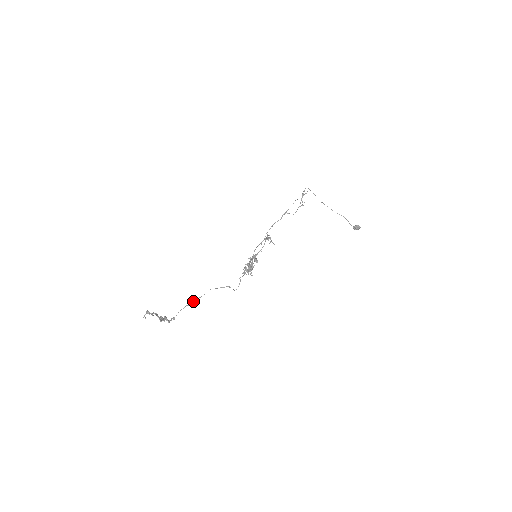
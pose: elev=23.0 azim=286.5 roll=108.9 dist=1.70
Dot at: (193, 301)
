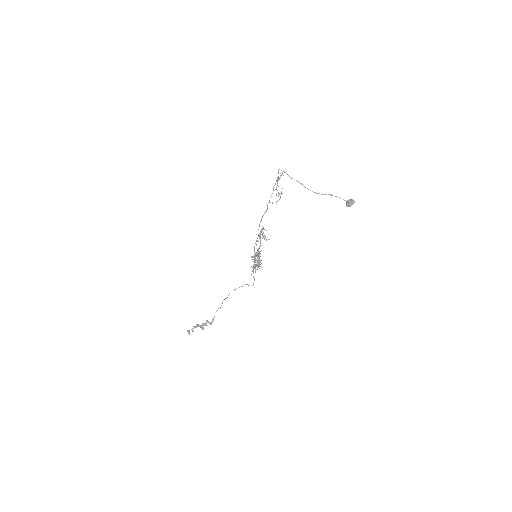
Dot at: occluded
